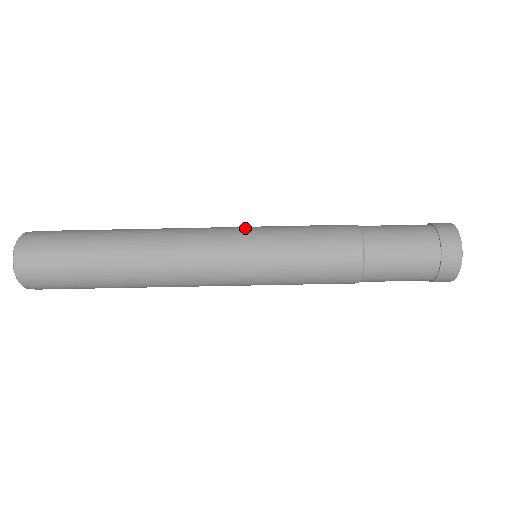
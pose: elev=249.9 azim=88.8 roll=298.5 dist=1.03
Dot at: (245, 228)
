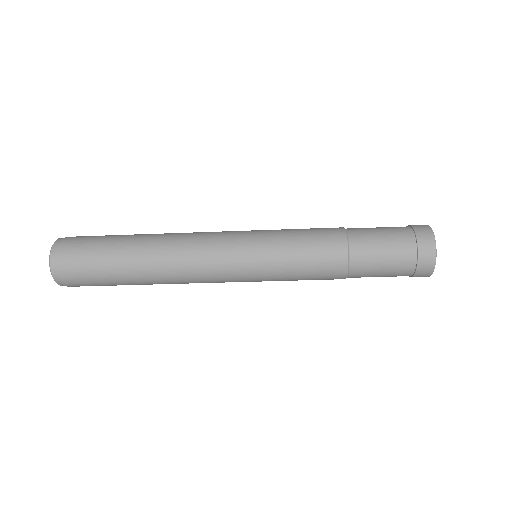
Dot at: (245, 253)
